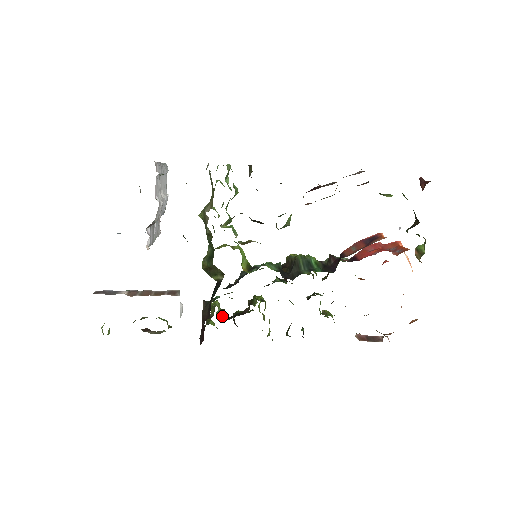
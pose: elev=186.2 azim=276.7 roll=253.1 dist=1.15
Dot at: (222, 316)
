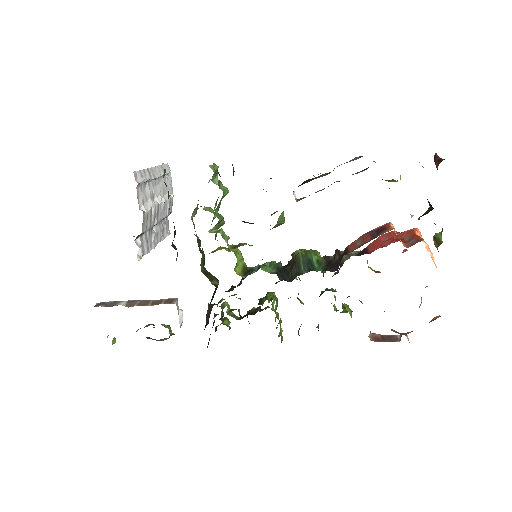
Dot at: (233, 316)
